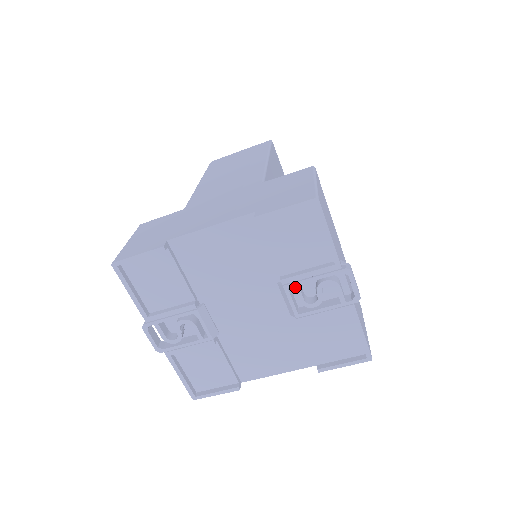
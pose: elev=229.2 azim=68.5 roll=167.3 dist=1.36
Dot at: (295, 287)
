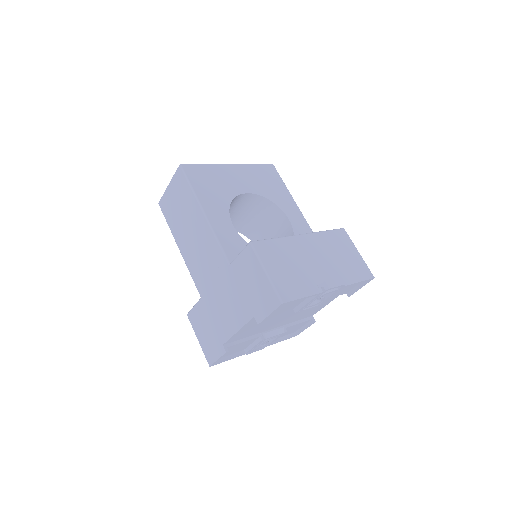
Dot at: occluded
